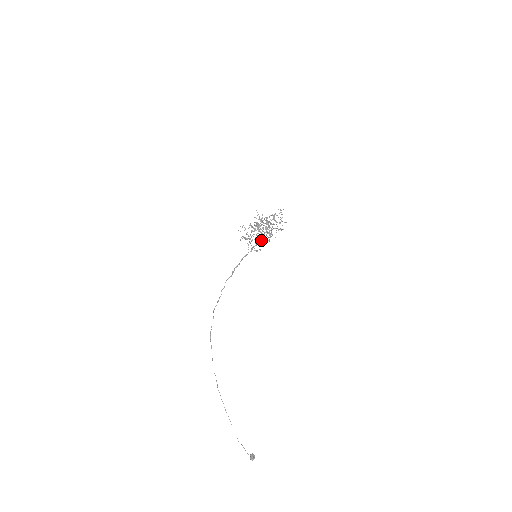
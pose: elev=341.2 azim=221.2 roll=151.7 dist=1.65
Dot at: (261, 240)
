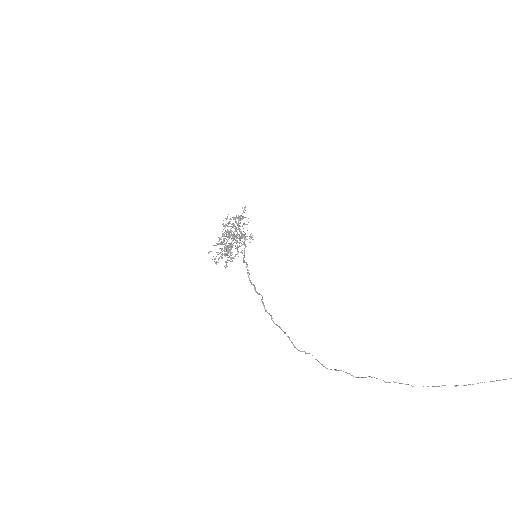
Dot at: occluded
